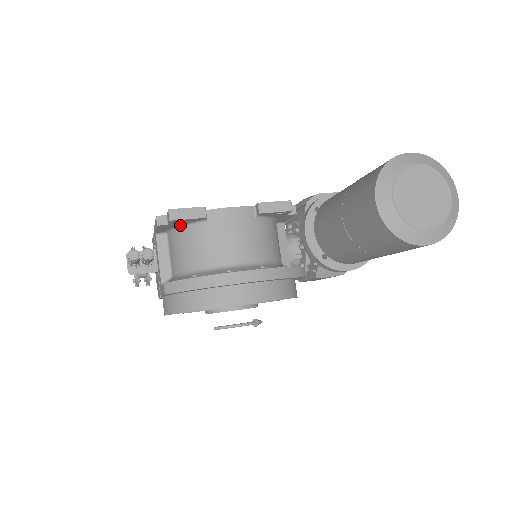
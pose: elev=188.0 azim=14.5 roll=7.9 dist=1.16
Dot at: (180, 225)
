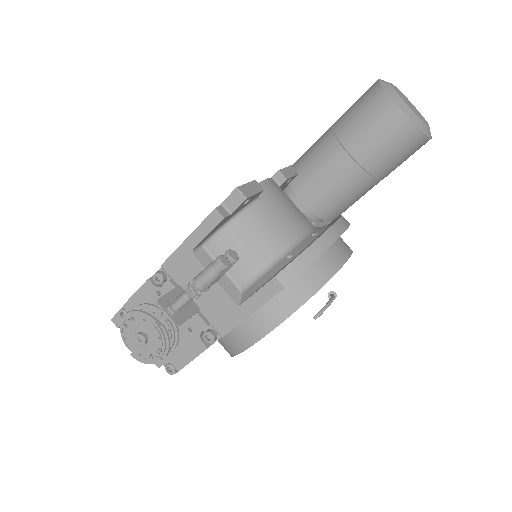
Dot at: (231, 217)
